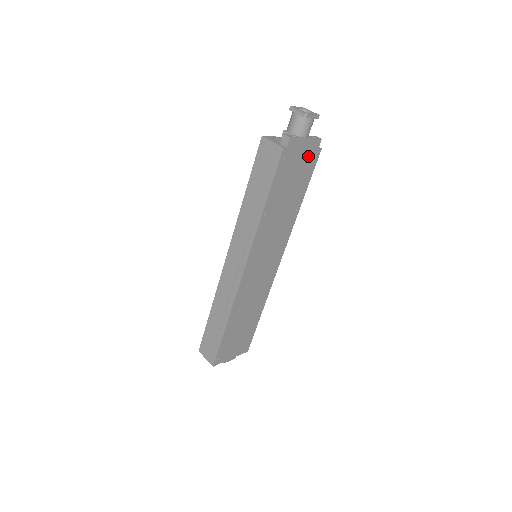
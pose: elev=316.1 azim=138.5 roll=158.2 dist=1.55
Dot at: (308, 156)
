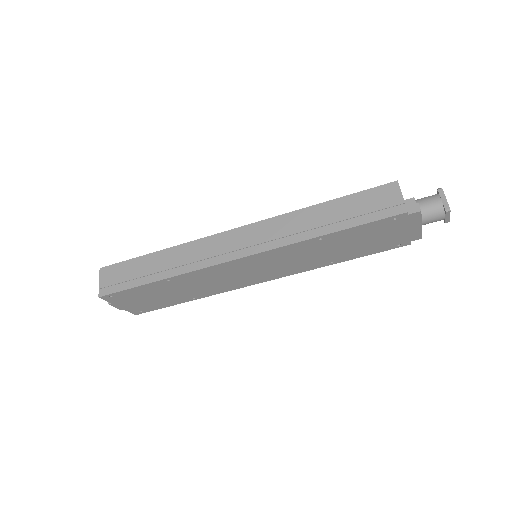
Dot at: (400, 238)
